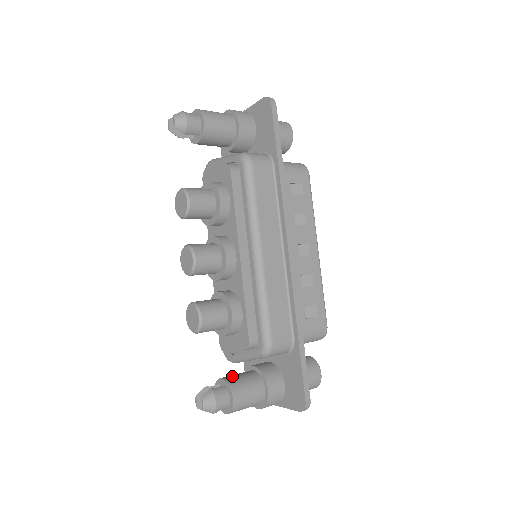
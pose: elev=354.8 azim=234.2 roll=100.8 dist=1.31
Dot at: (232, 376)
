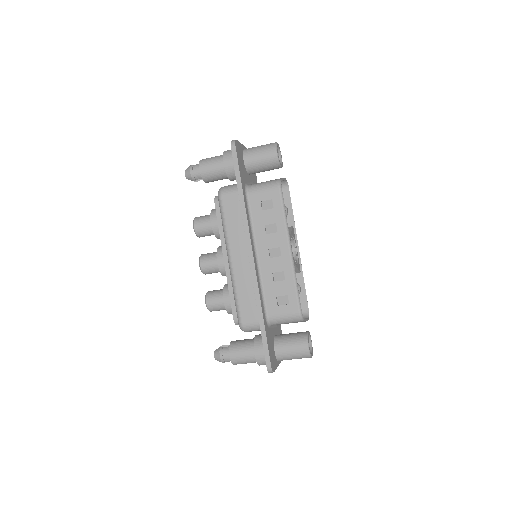
Dot at: (237, 341)
